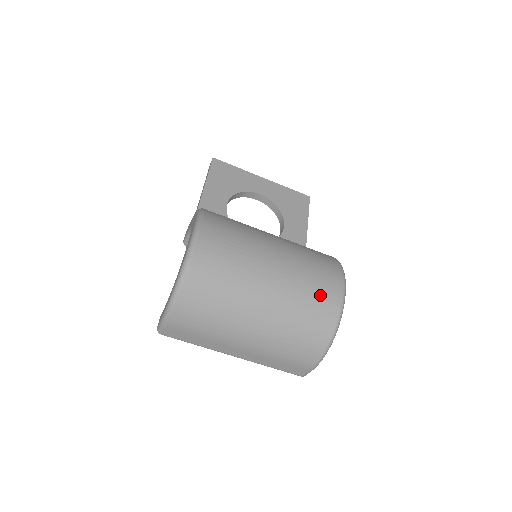
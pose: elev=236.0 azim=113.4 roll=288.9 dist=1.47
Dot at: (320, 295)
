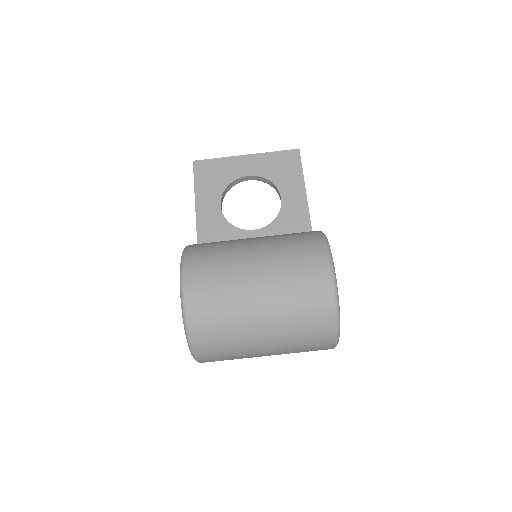
Dot at: (310, 291)
